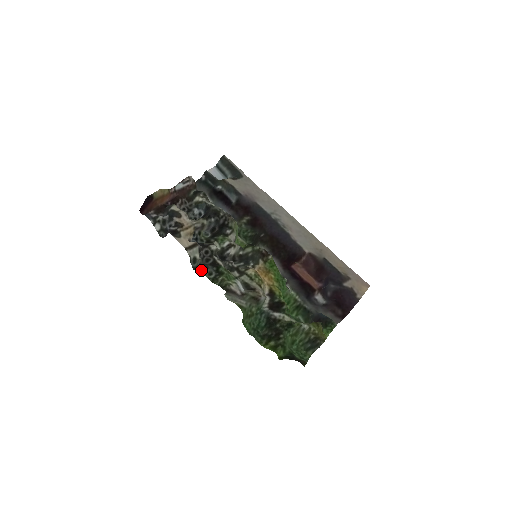
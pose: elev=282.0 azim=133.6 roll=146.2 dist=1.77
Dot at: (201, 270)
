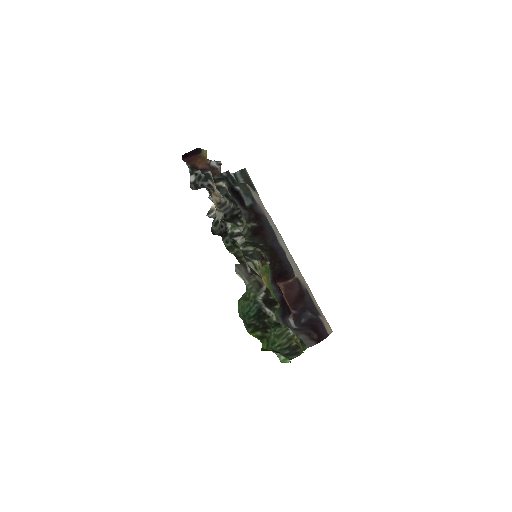
Dot at: (221, 234)
